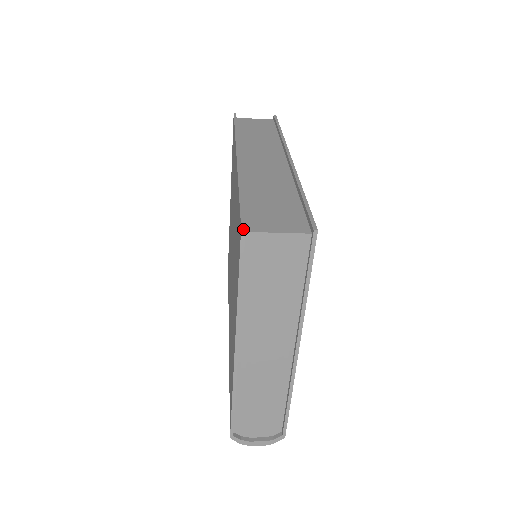
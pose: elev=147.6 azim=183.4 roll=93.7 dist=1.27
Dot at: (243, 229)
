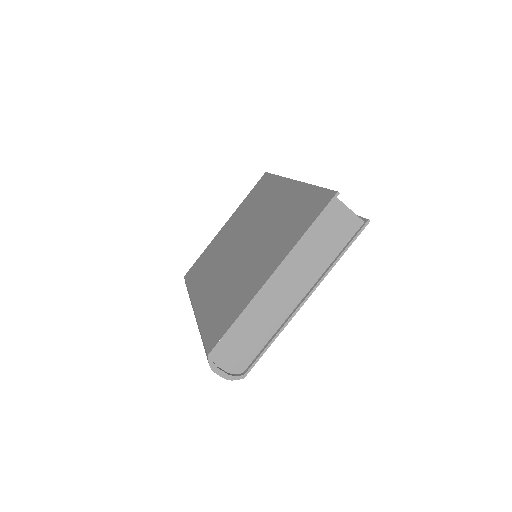
Dot at: (338, 193)
